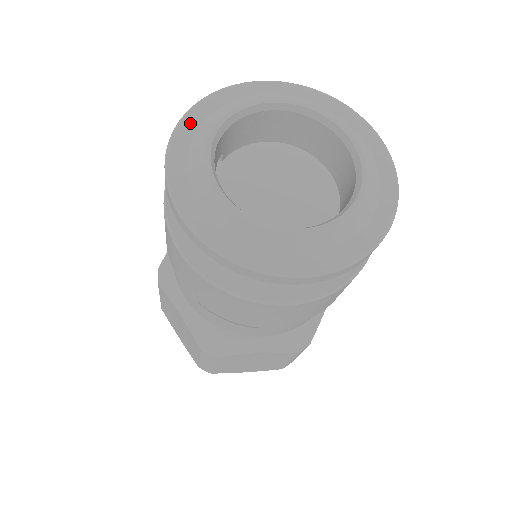
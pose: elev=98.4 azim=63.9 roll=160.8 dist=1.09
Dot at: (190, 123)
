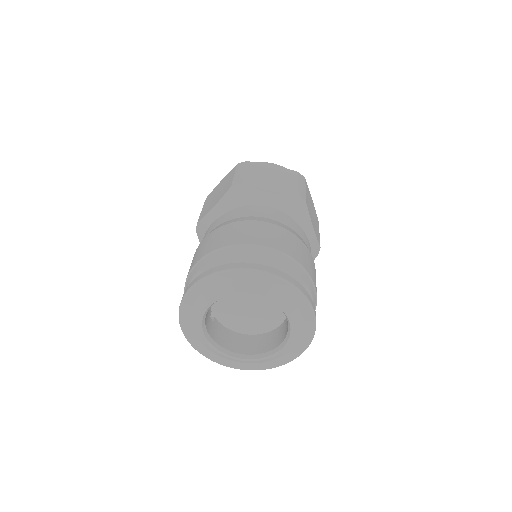
Dot at: (191, 337)
